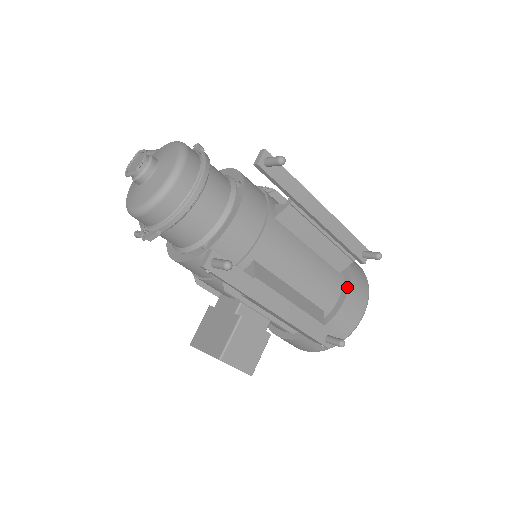
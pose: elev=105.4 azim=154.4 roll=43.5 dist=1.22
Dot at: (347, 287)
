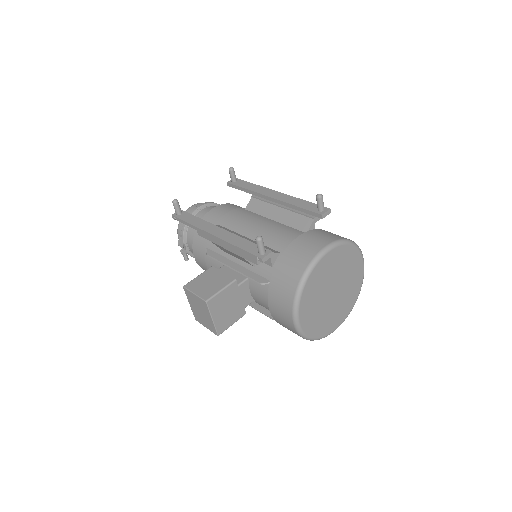
Dot at: (305, 234)
